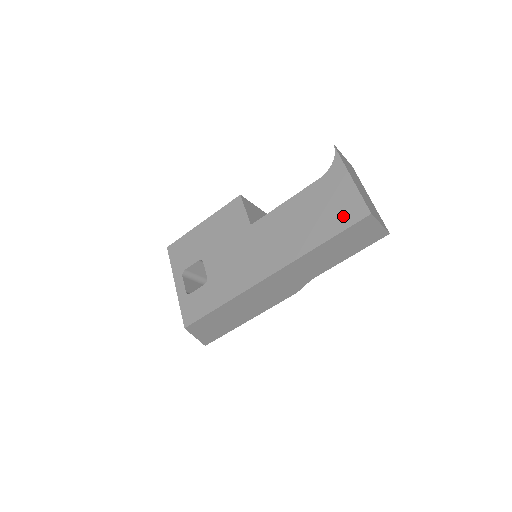
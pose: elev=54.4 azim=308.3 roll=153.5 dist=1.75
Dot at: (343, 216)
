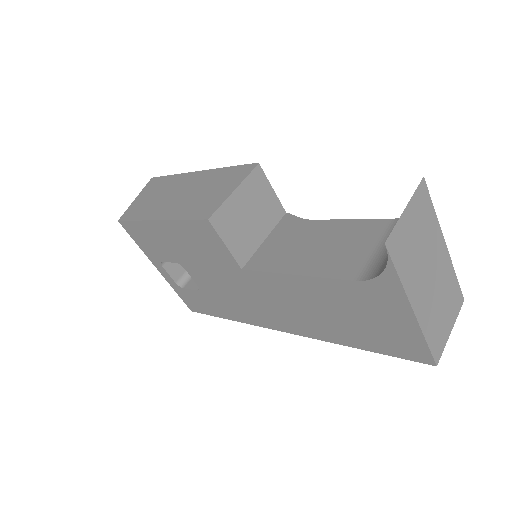
Dot at: (391, 344)
